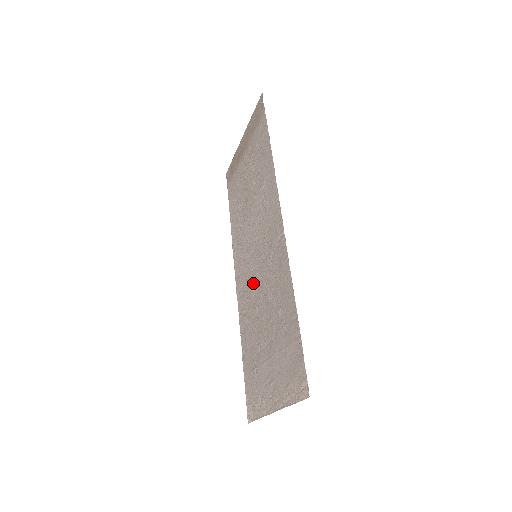
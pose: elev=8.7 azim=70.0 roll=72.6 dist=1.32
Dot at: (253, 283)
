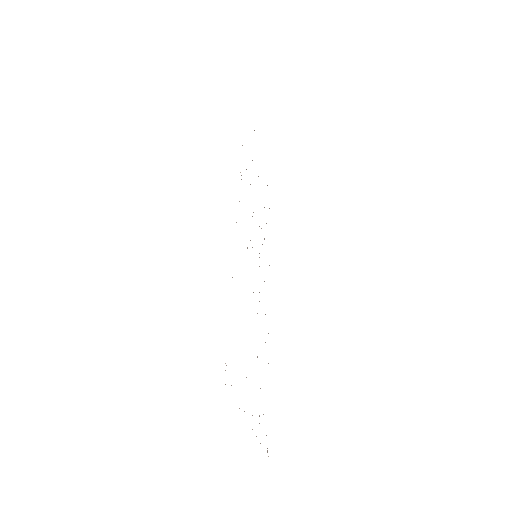
Dot at: occluded
